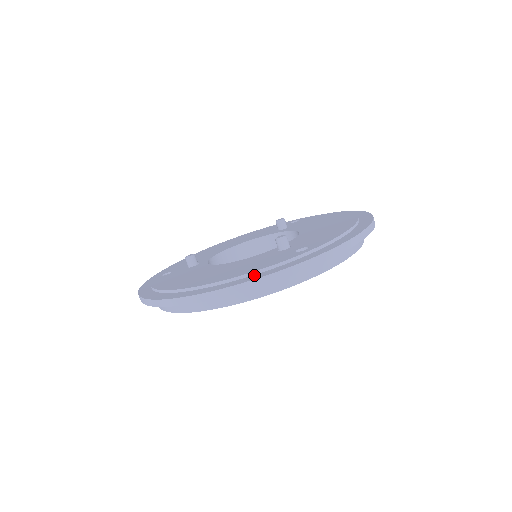
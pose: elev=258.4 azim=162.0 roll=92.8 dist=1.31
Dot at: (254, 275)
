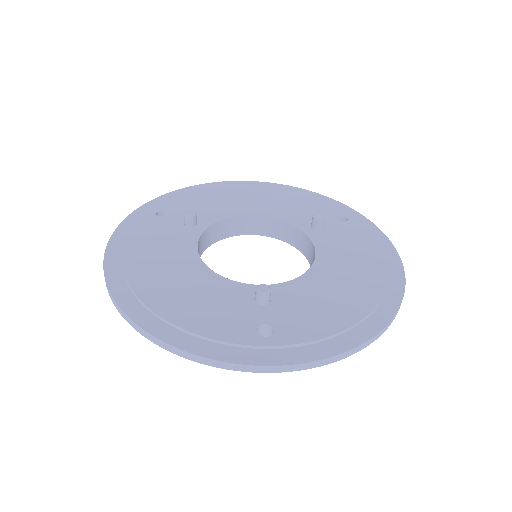
Dot at: (190, 336)
